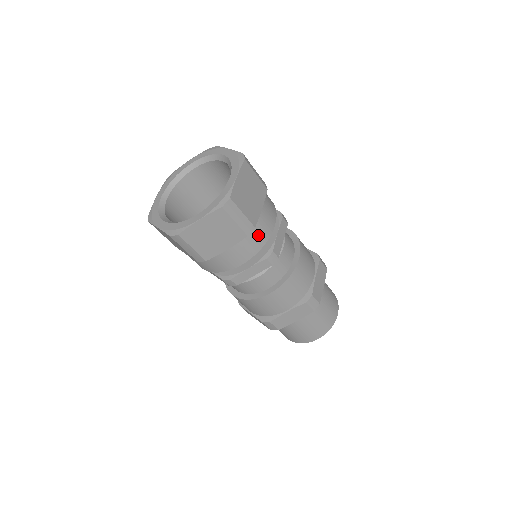
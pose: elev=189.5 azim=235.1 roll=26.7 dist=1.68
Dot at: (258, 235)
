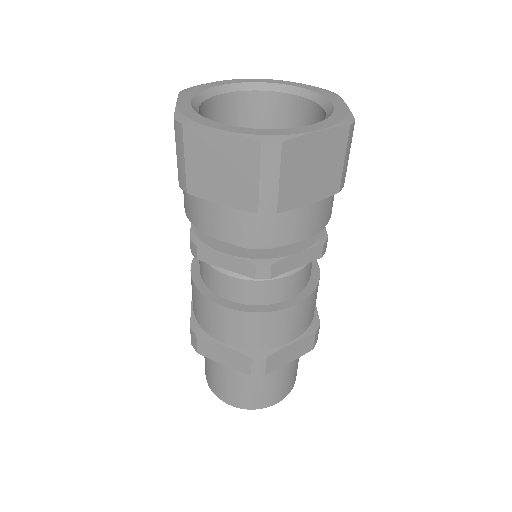
Dot at: (332, 202)
